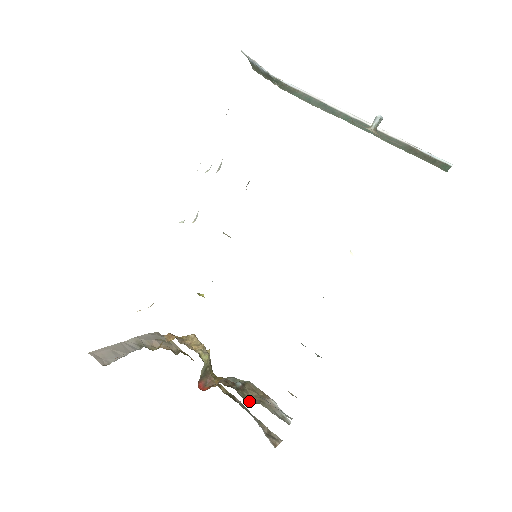
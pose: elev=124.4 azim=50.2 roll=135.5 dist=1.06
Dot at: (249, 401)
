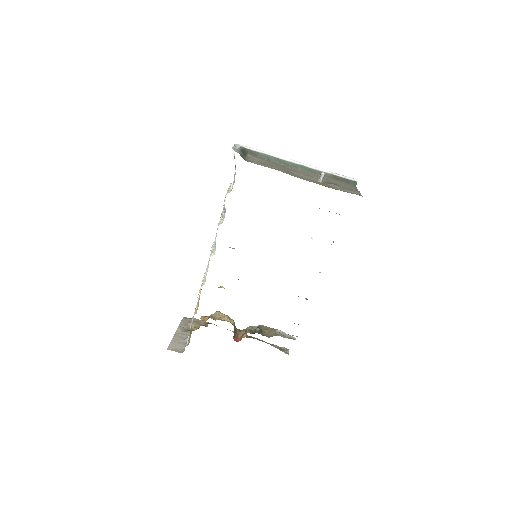
Dot at: (269, 336)
